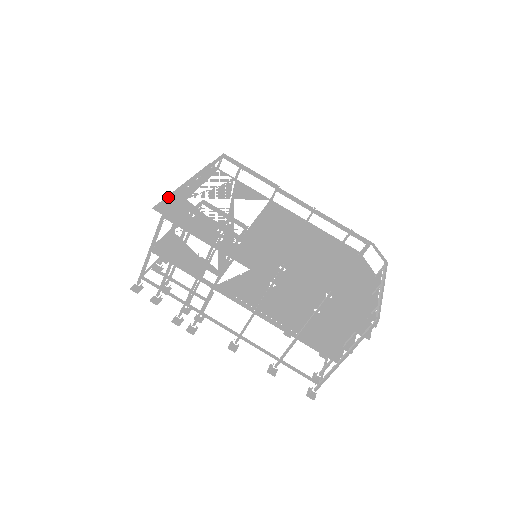
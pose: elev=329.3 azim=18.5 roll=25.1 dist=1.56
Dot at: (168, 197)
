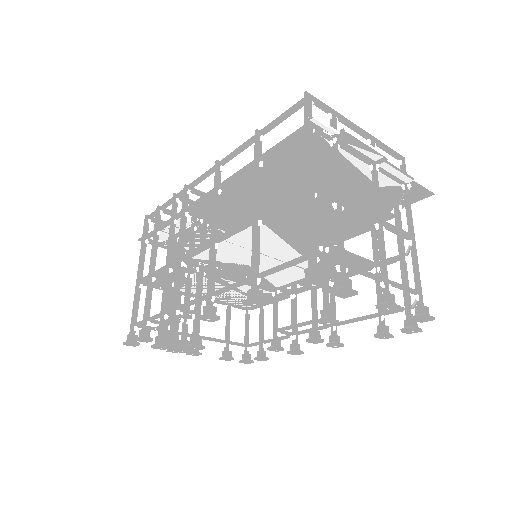
Dot at: (145, 216)
